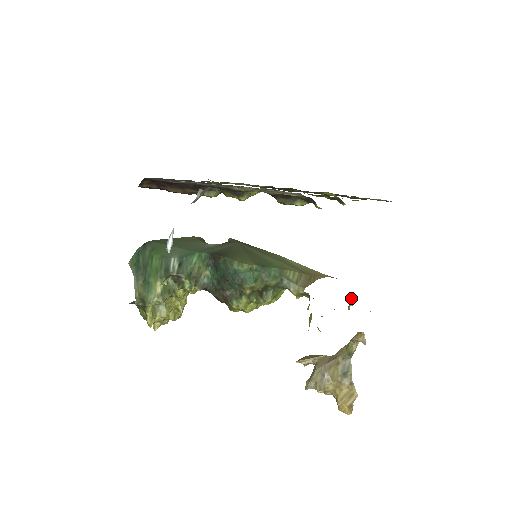
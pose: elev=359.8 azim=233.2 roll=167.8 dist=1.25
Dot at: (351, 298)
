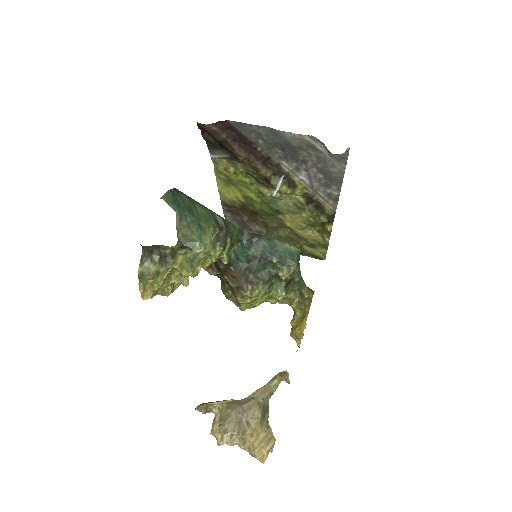
Dot at: occluded
